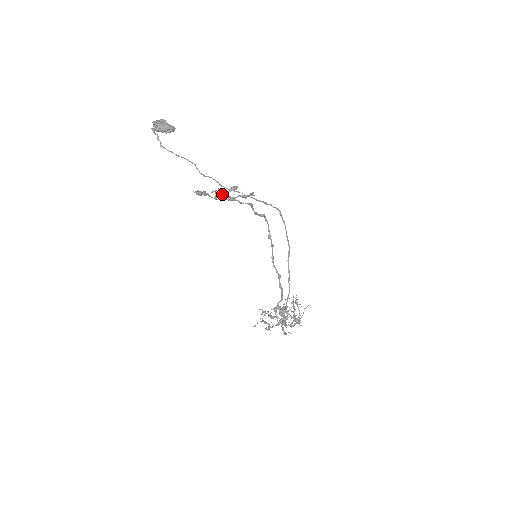
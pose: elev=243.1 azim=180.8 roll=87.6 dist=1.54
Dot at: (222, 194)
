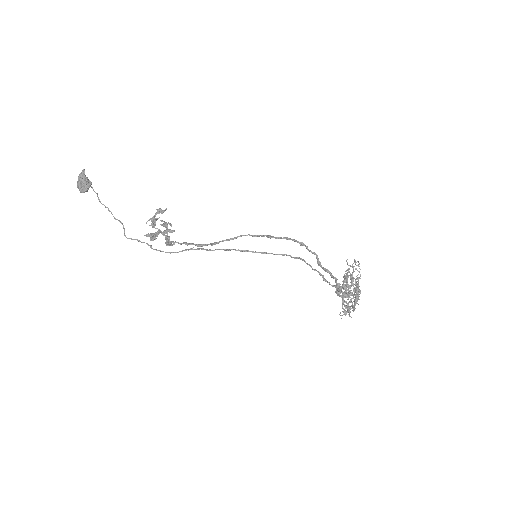
Dot at: occluded
